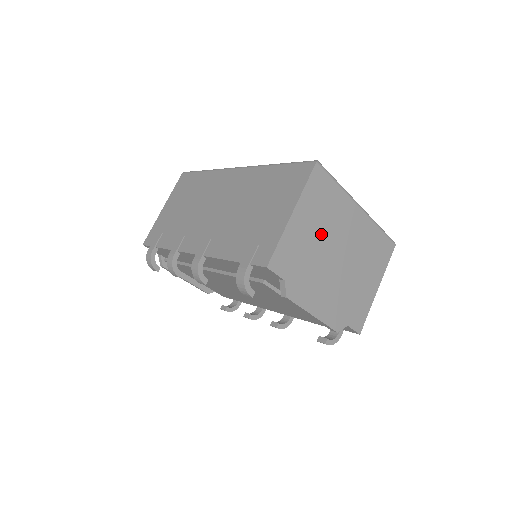
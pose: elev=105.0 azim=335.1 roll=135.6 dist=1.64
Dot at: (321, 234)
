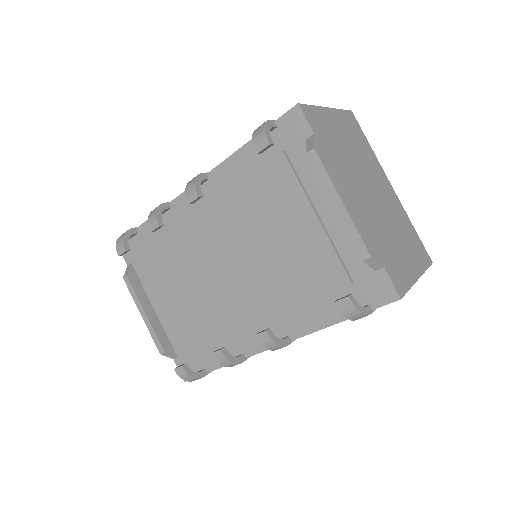
Dot at: (354, 154)
